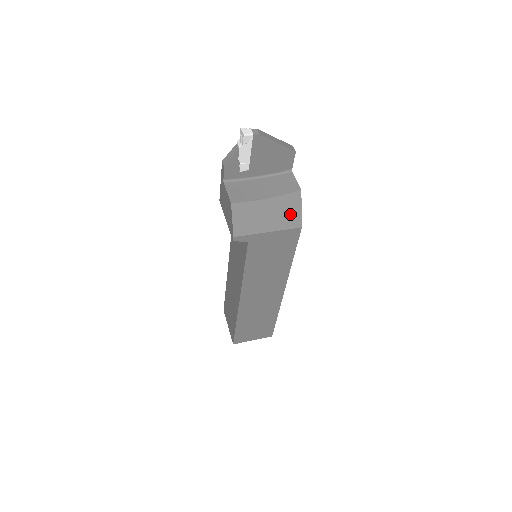
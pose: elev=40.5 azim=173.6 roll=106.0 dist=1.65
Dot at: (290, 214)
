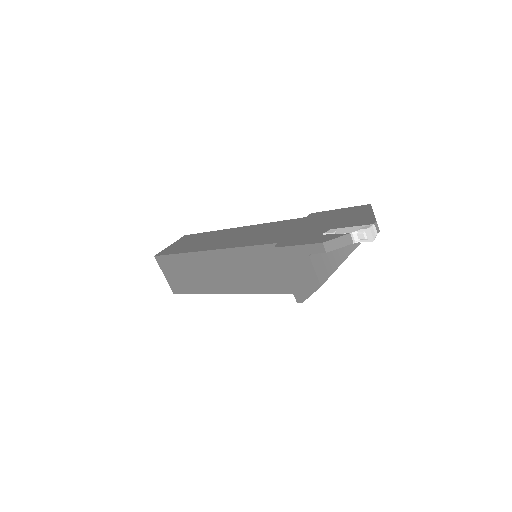
Dot at: occluded
